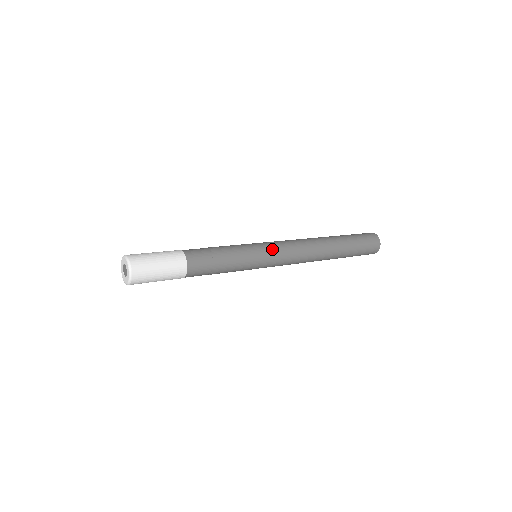
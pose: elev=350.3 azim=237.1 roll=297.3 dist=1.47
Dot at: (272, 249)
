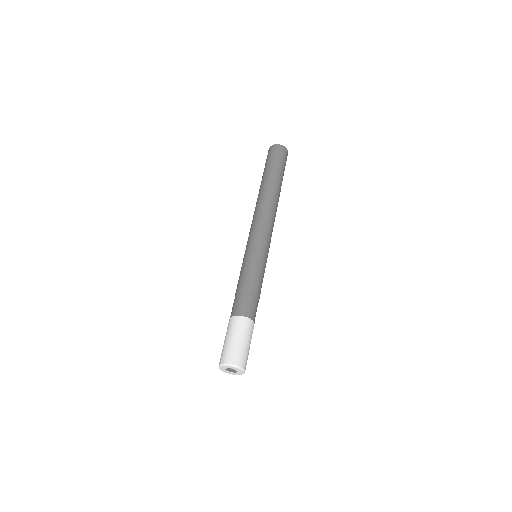
Dot at: (268, 246)
